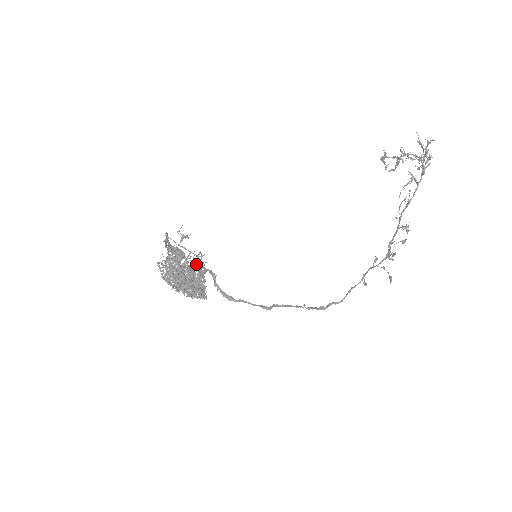
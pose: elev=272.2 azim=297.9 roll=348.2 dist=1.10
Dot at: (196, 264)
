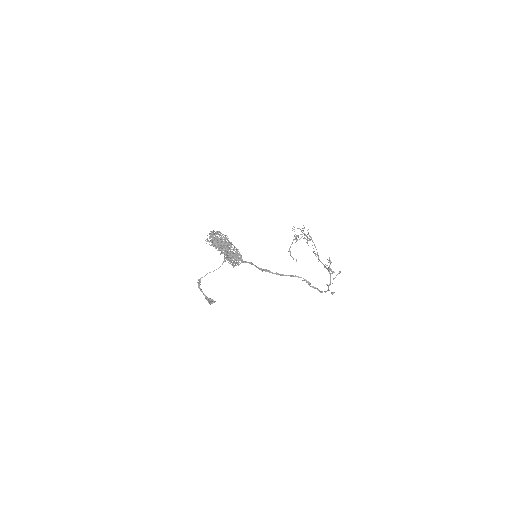
Dot at: occluded
